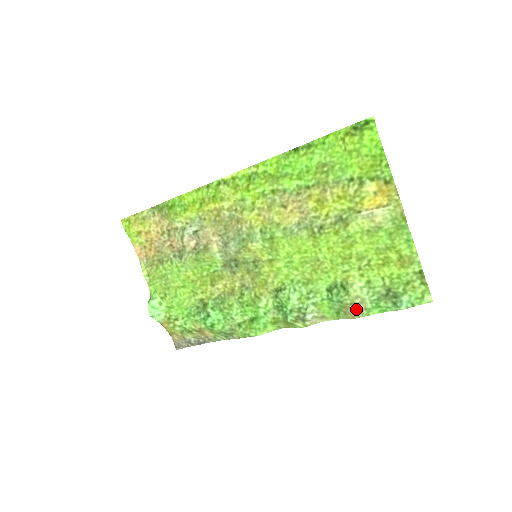
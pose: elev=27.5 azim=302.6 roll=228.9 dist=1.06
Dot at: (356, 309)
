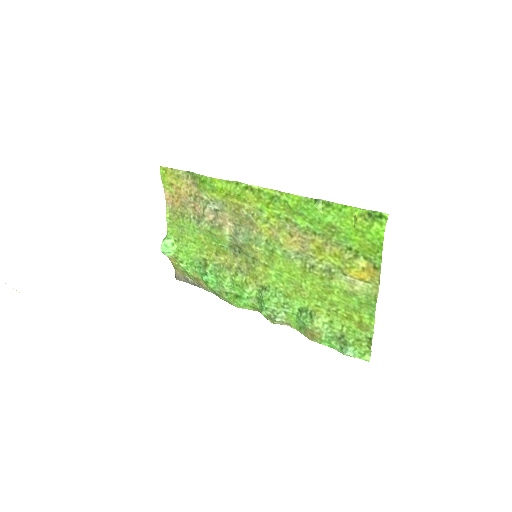
Dot at: (313, 335)
